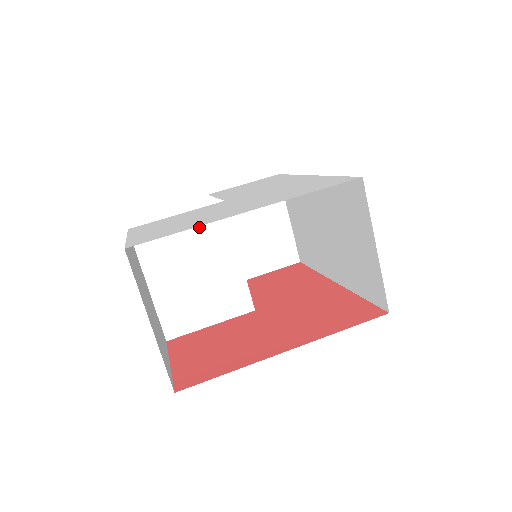
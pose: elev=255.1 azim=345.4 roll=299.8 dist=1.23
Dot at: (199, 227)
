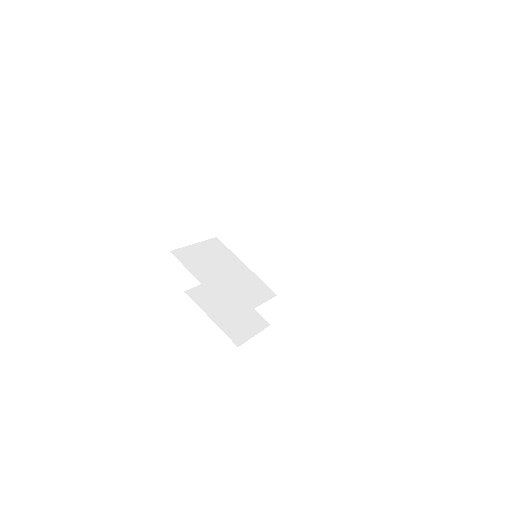
Dot at: (211, 250)
